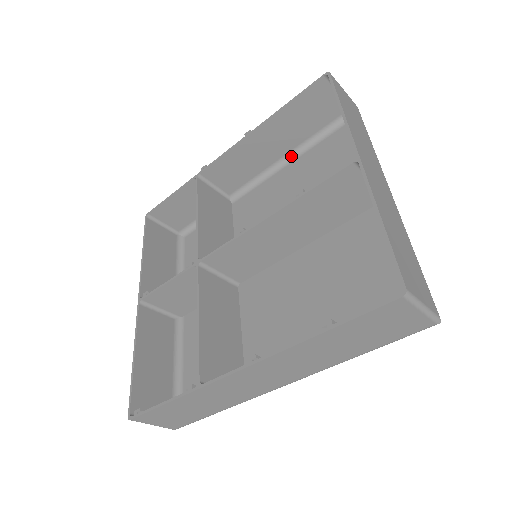
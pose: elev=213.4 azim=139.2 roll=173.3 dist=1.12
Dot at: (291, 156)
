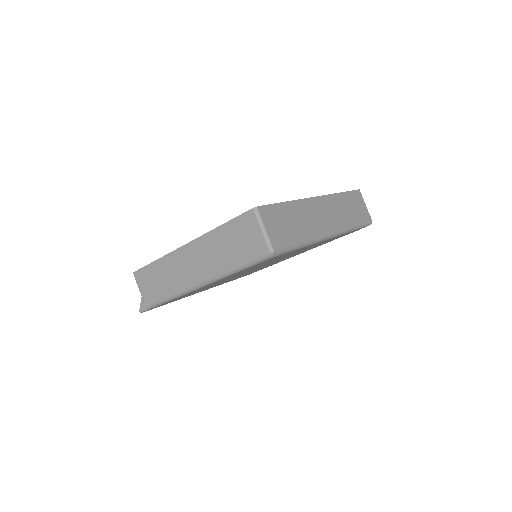
Dot at: occluded
